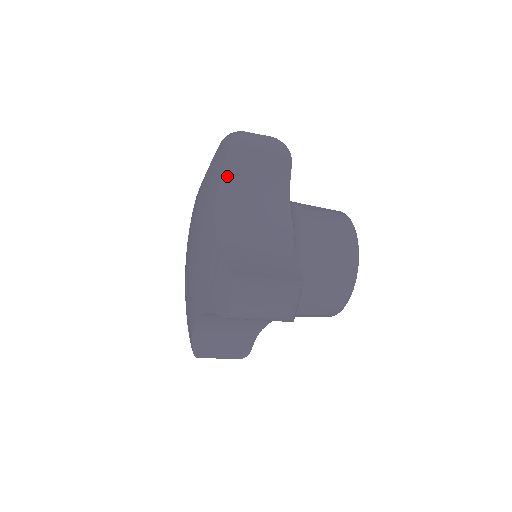
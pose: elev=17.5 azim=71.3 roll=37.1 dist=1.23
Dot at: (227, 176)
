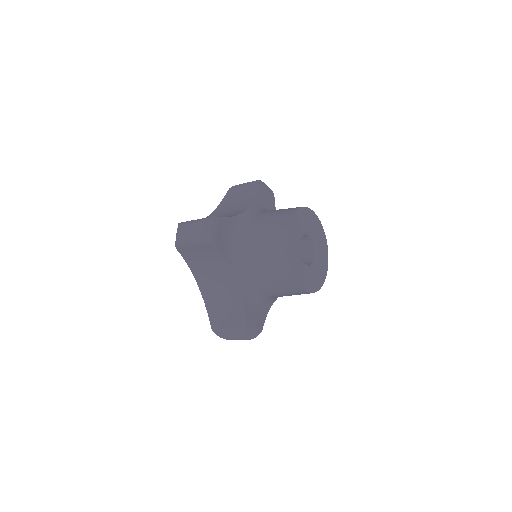
Dot at: (189, 261)
